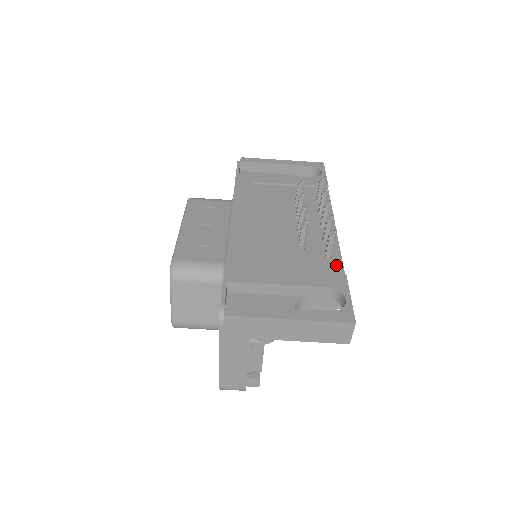
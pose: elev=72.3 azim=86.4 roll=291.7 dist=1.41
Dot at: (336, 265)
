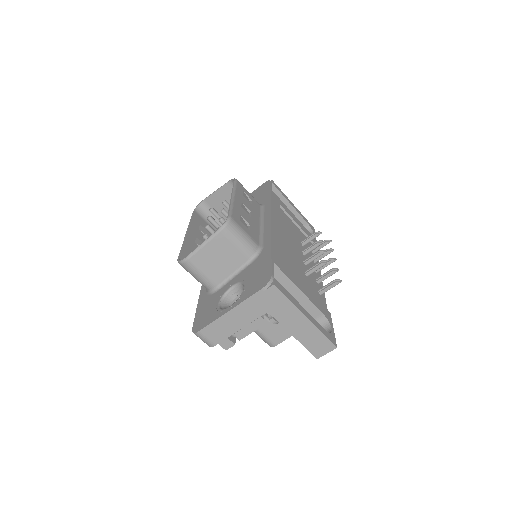
Dot at: (324, 303)
